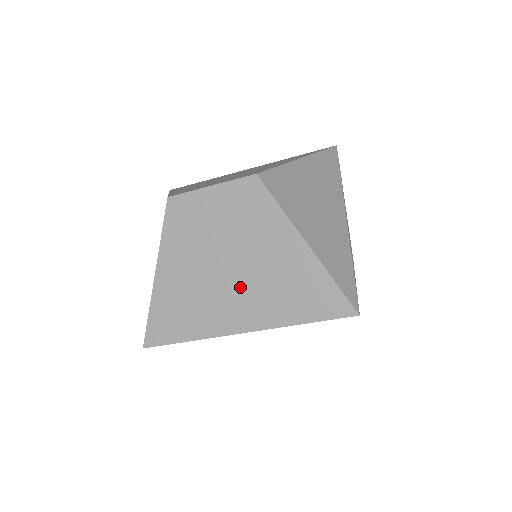
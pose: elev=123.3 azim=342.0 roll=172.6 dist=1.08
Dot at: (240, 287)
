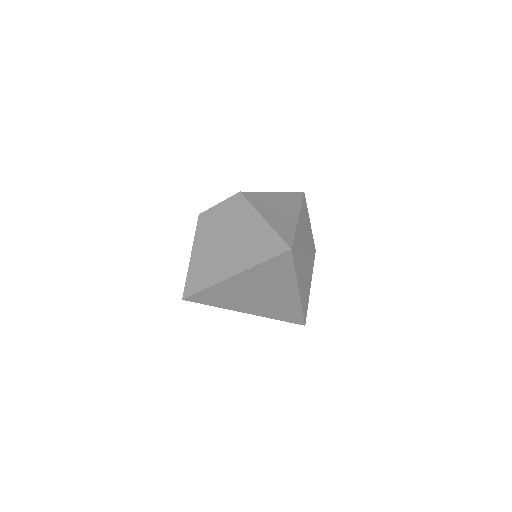
Dot at: (232, 251)
